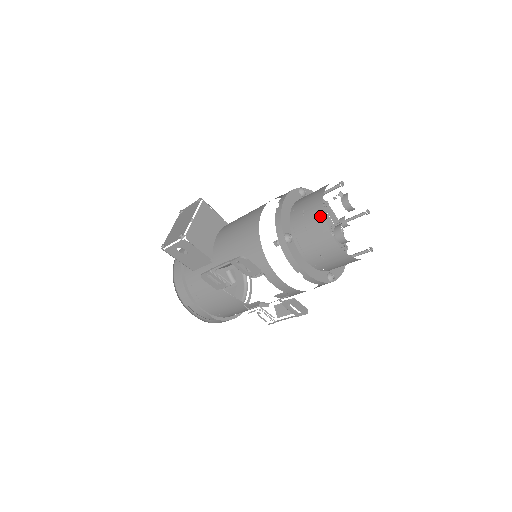
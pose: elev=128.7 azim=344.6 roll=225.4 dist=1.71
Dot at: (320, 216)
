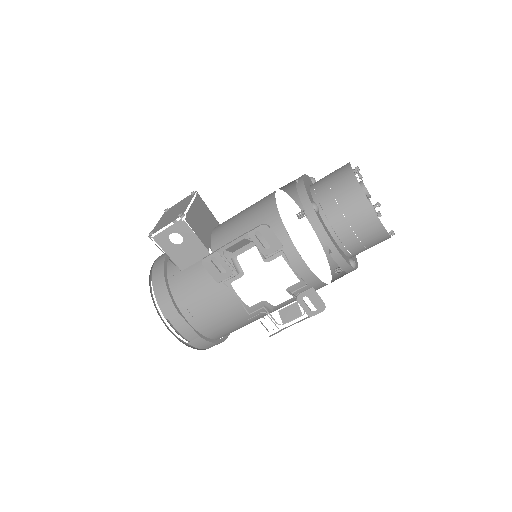
Dot at: (351, 181)
